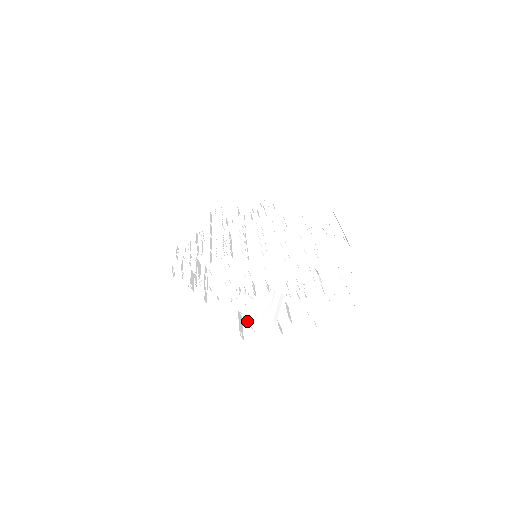
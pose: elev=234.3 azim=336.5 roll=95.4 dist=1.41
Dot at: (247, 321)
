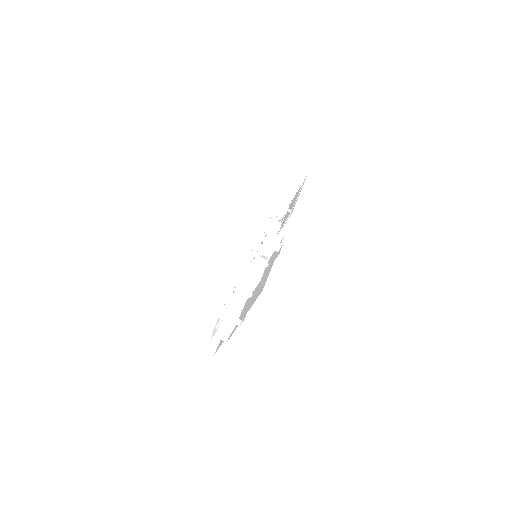
Dot at: (212, 335)
